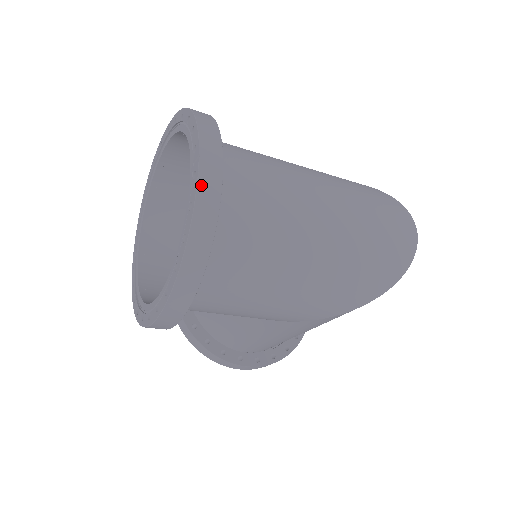
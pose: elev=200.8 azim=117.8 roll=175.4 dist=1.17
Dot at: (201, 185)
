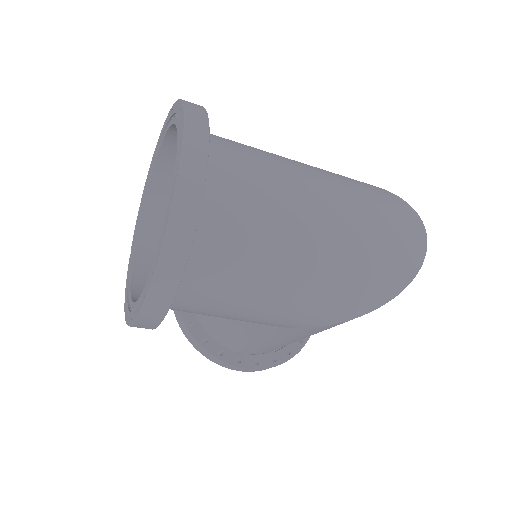
Dot at: (181, 182)
